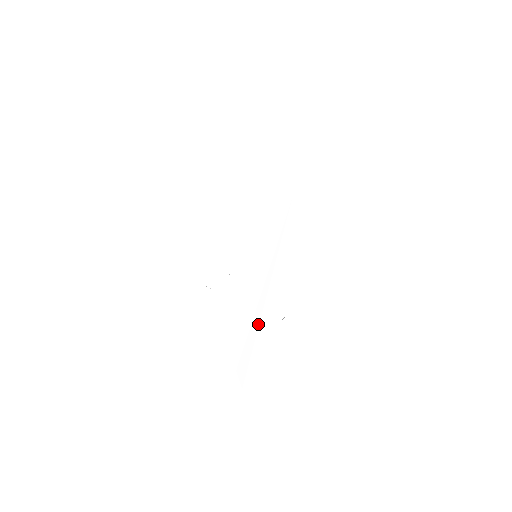
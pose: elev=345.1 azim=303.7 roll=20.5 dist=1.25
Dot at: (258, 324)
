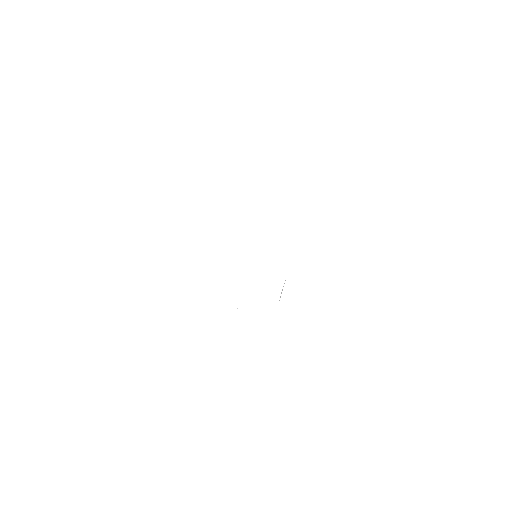
Dot at: (273, 305)
